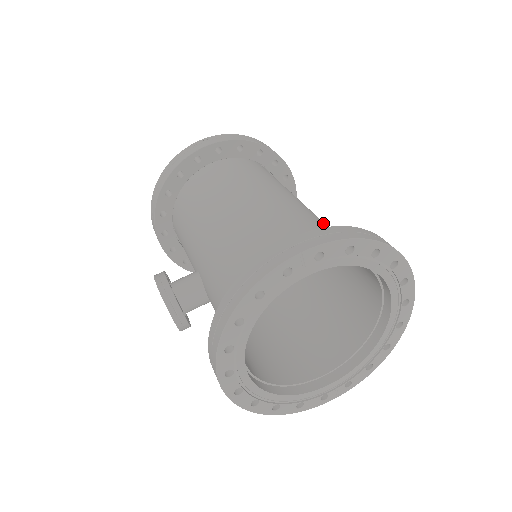
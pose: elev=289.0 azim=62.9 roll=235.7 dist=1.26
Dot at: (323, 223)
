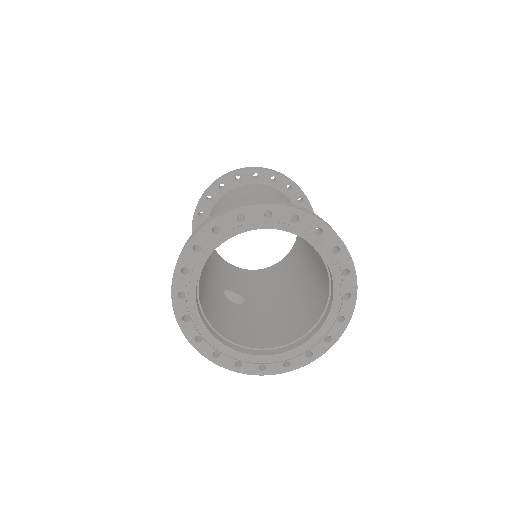
Dot at: occluded
